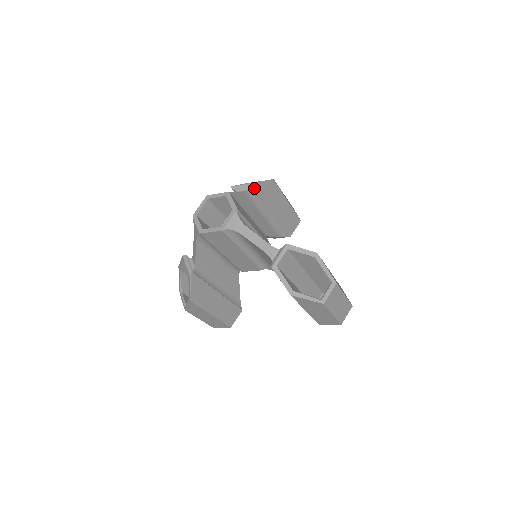
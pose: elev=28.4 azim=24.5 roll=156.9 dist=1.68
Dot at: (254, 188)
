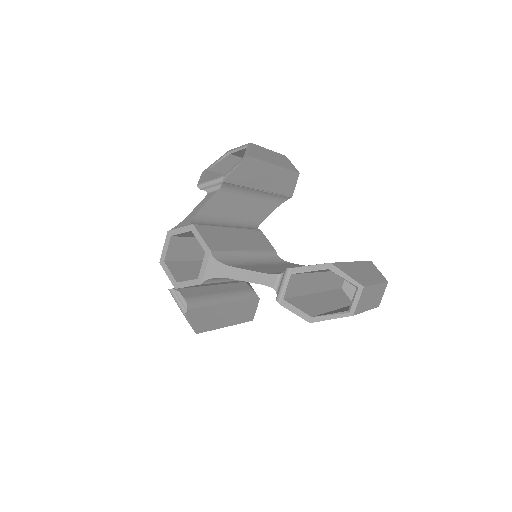
Dot at: (227, 182)
